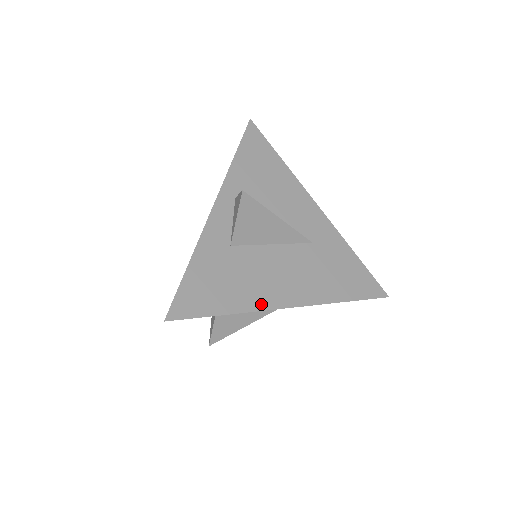
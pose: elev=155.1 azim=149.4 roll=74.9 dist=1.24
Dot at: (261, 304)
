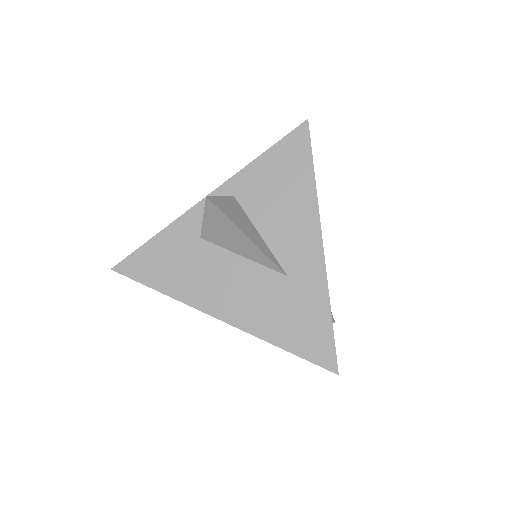
Dot at: (194, 301)
